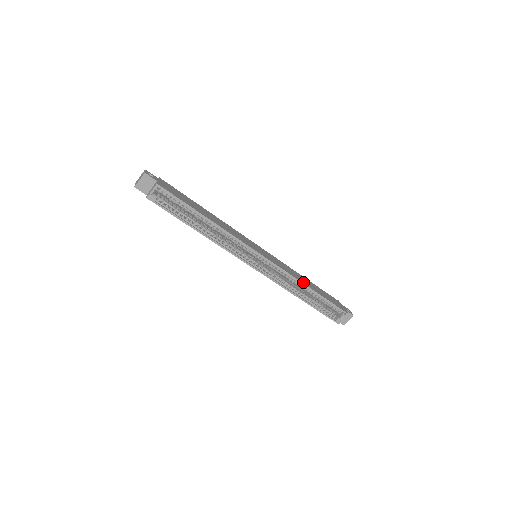
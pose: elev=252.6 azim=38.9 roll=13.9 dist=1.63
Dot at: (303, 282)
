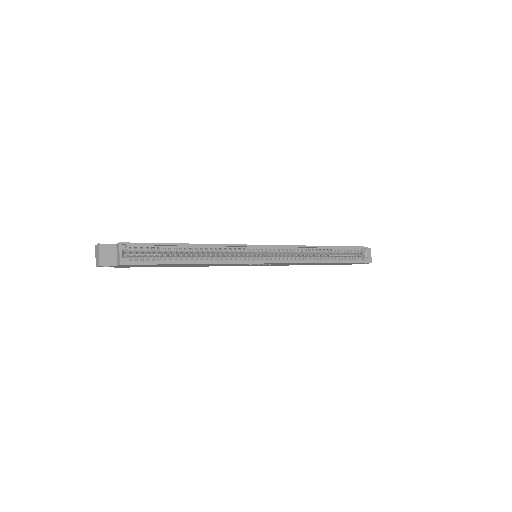
Dot at: (312, 246)
